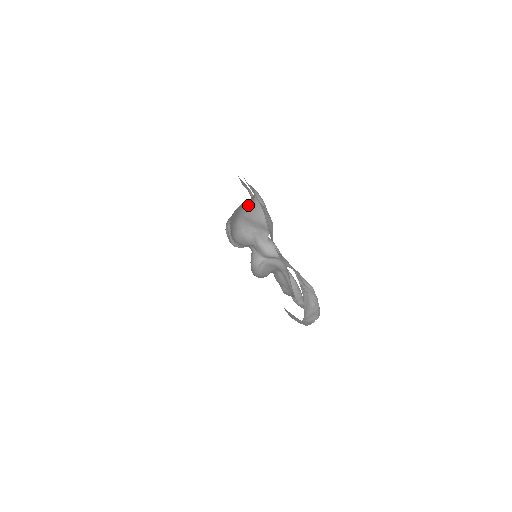
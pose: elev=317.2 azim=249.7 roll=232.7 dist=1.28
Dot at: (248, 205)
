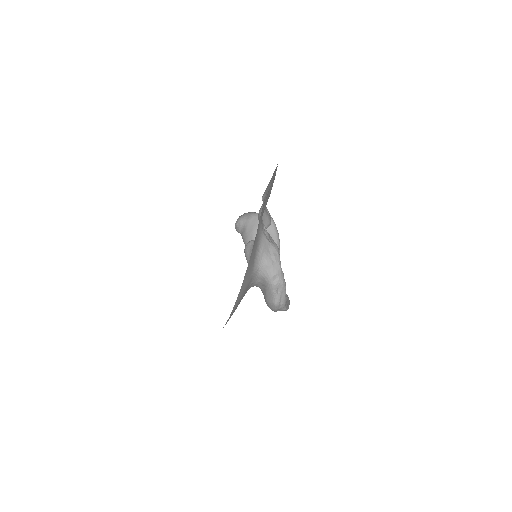
Dot at: occluded
